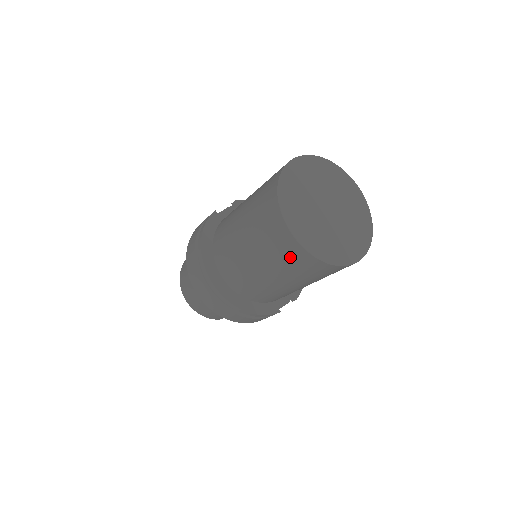
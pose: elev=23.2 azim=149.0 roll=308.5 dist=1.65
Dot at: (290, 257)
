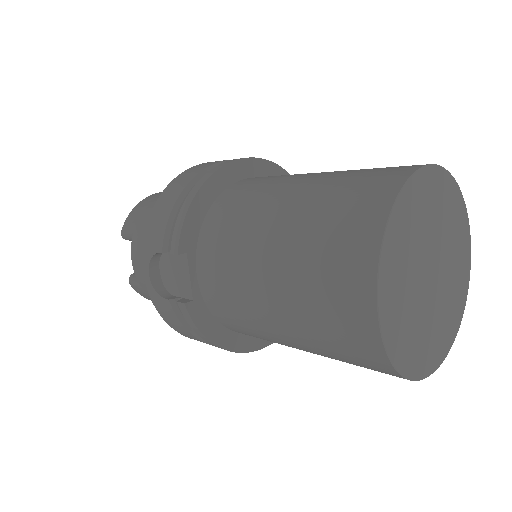
Dot at: occluded
